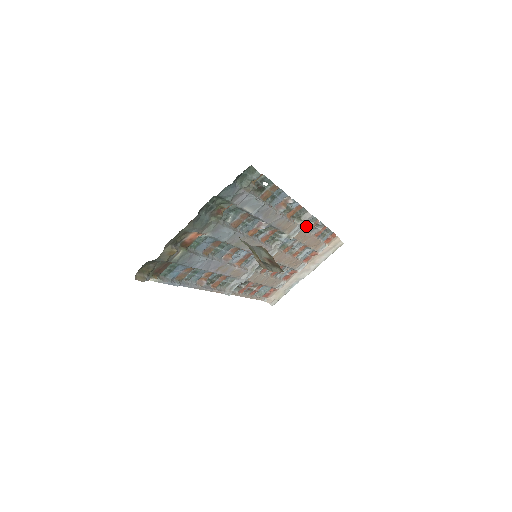
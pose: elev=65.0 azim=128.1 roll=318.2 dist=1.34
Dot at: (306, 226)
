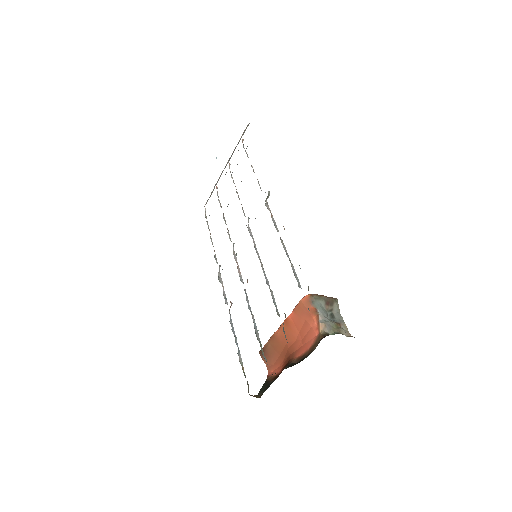
Dot at: occluded
